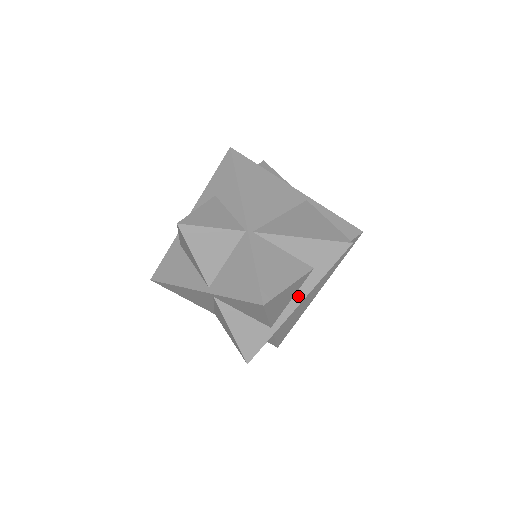
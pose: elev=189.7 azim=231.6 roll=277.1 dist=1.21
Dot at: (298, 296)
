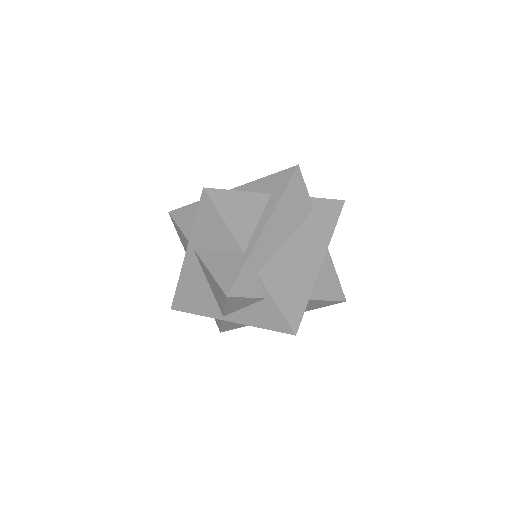
Dot at: (263, 218)
